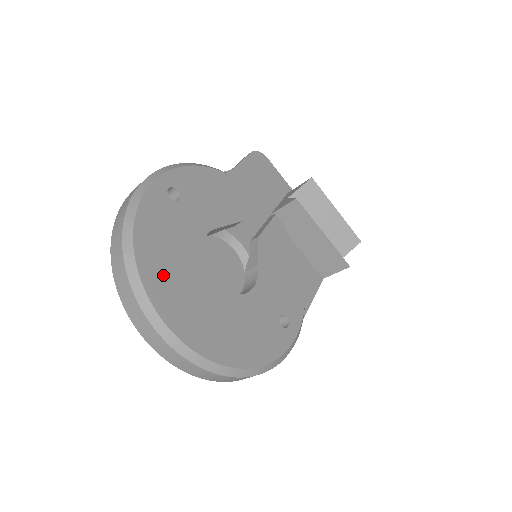
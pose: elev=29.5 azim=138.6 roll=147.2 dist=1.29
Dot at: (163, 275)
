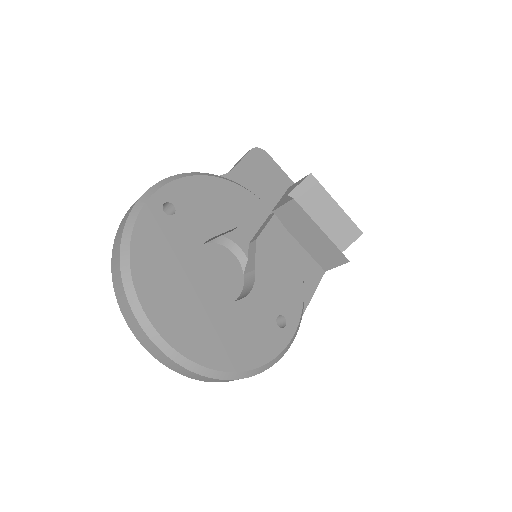
Dot at: (160, 291)
